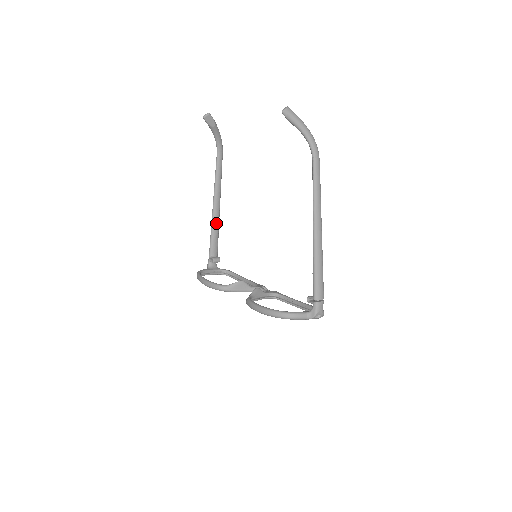
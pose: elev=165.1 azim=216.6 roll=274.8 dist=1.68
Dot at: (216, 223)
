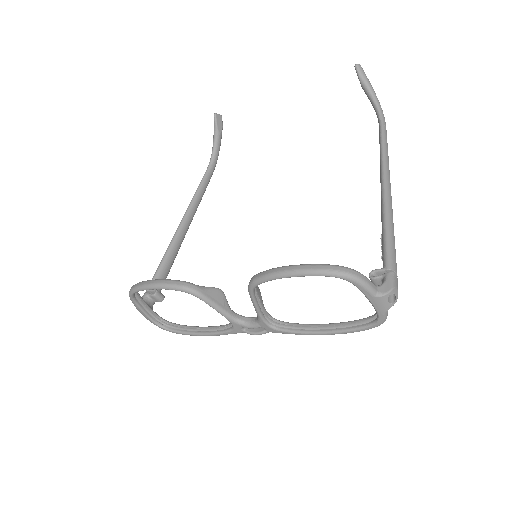
Dot at: (176, 246)
